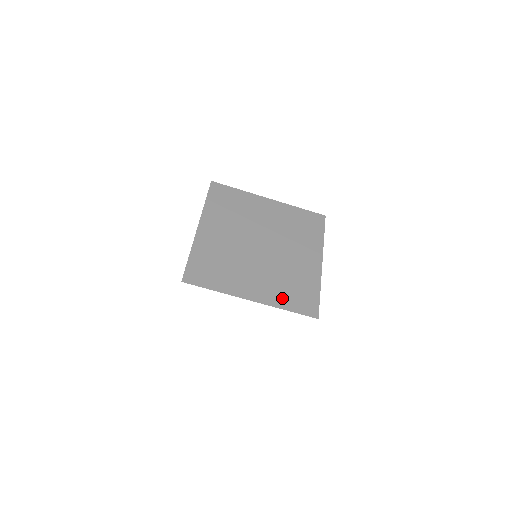
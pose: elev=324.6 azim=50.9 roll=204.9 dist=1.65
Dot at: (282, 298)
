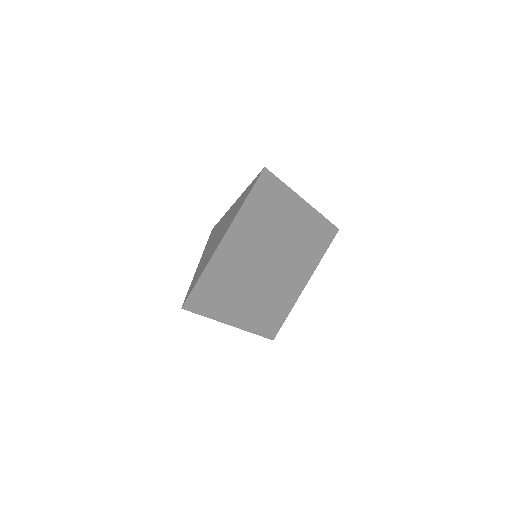
Dot at: (258, 322)
